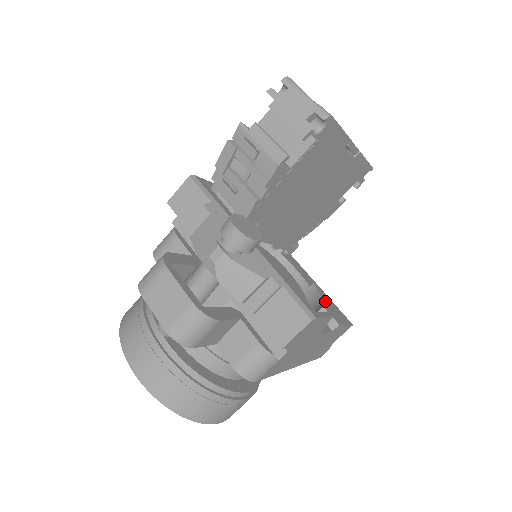
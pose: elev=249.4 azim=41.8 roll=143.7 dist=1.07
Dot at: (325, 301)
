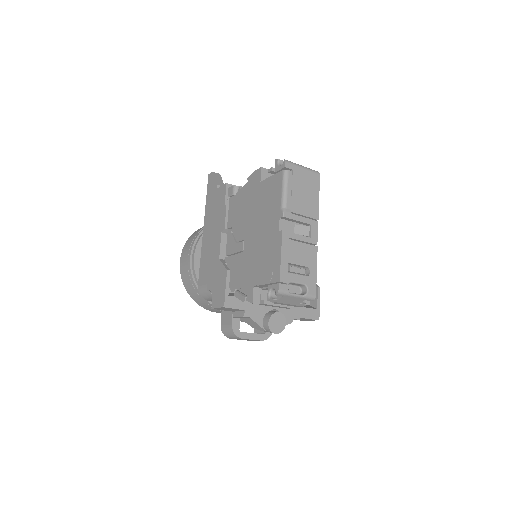
Dot at: occluded
